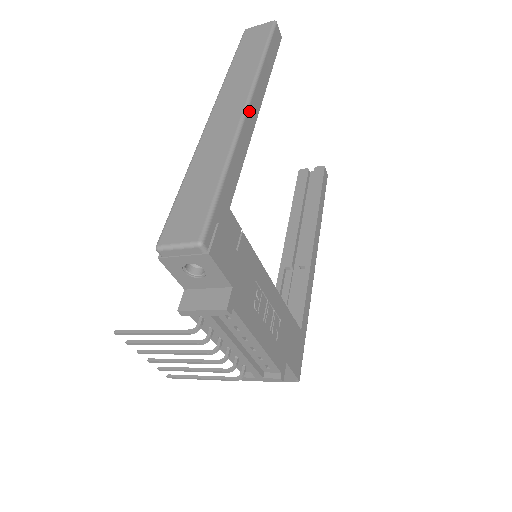
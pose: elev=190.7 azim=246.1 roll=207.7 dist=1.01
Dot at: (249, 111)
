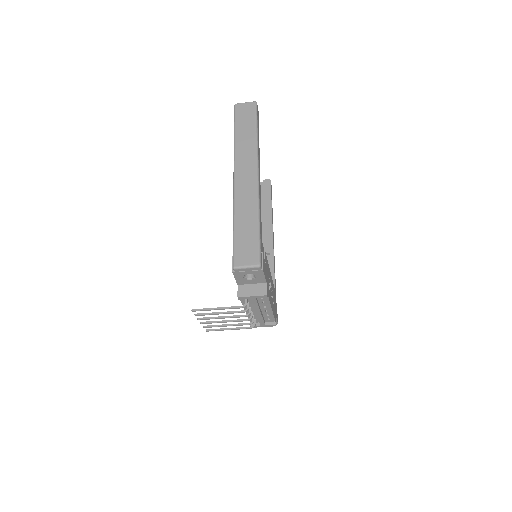
Dot at: (259, 177)
